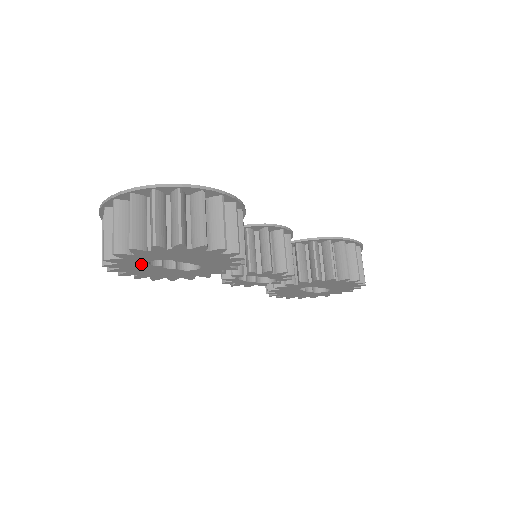
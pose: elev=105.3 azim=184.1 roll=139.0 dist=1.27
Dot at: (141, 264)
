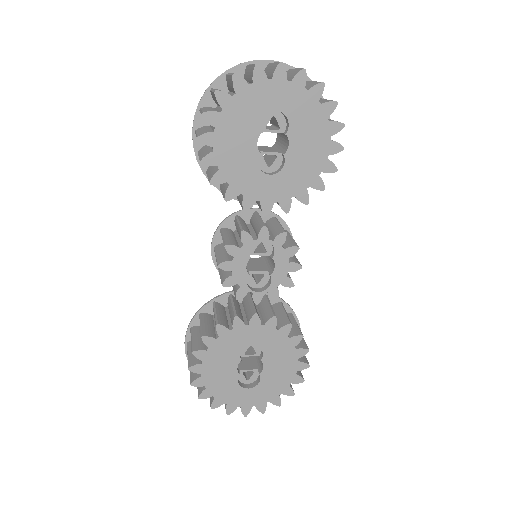
Dot at: (260, 108)
